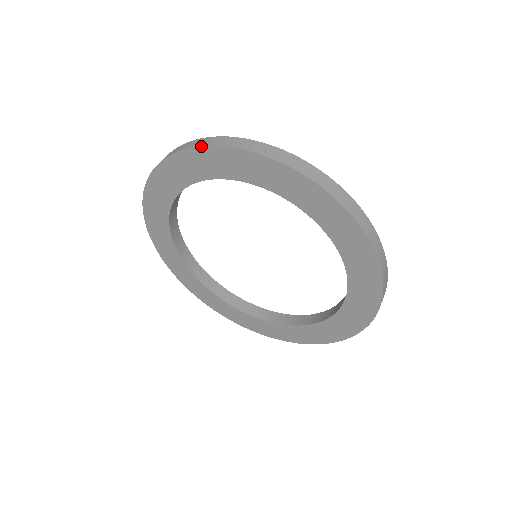
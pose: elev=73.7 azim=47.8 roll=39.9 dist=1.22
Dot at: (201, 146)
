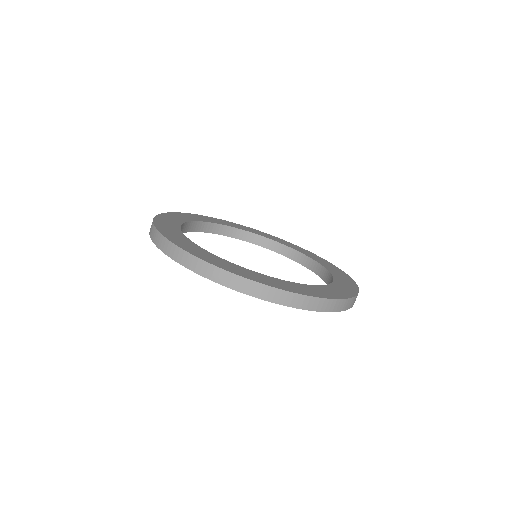
Dot at: (175, 261)
